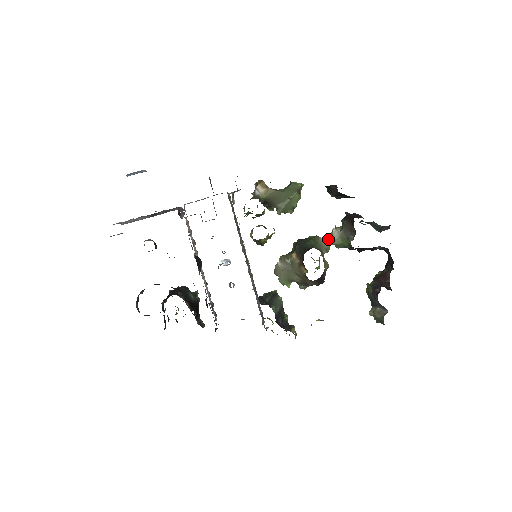
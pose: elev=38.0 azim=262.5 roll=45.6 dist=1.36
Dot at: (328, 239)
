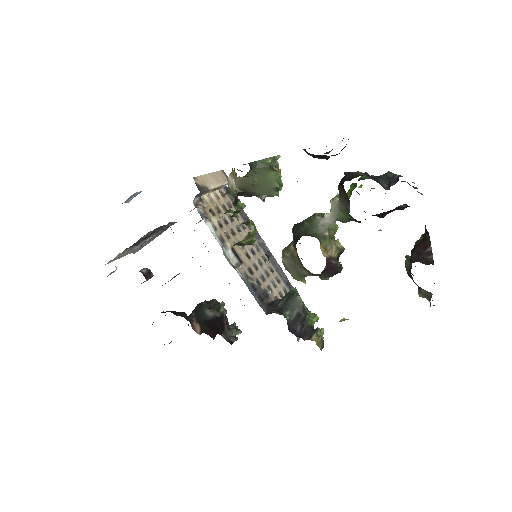
Dot at: (327, 216)
